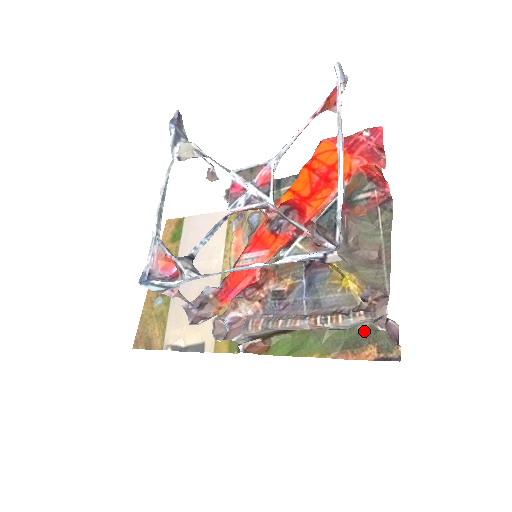
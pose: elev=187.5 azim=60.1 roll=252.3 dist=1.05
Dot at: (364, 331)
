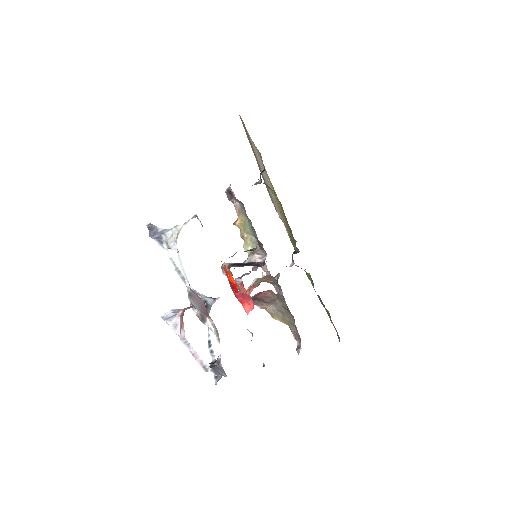
Dot at: (327, 313)
